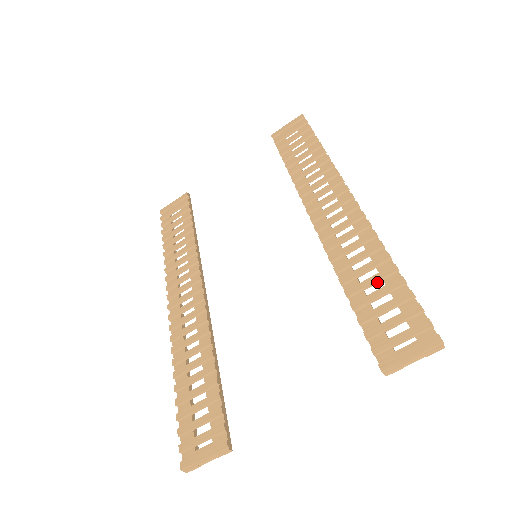
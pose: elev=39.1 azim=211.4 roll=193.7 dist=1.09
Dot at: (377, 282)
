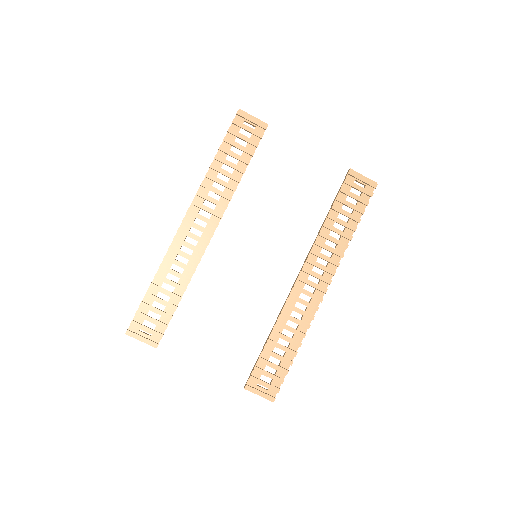
Dot at: (283, 350)
